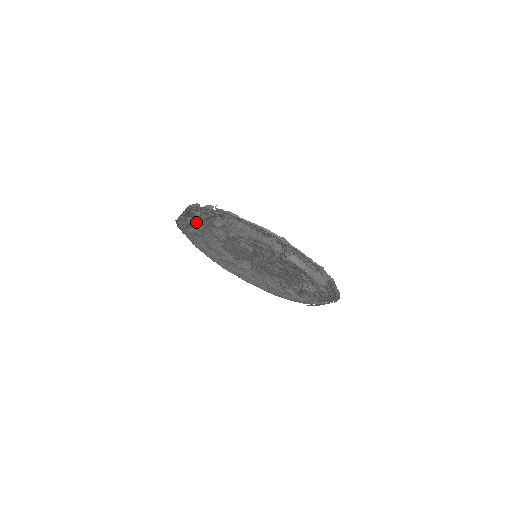
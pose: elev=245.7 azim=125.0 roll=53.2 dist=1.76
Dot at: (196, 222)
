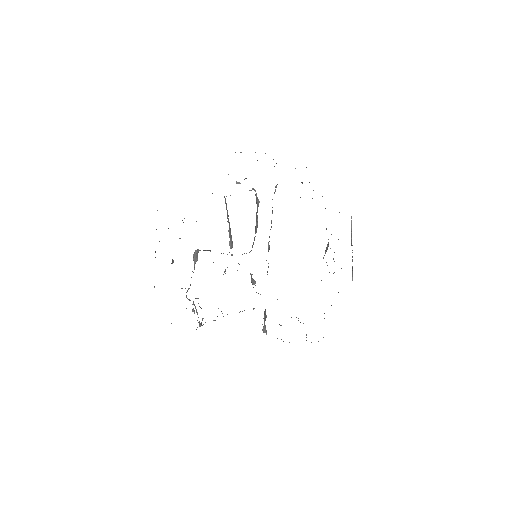
Dot at: occluded
